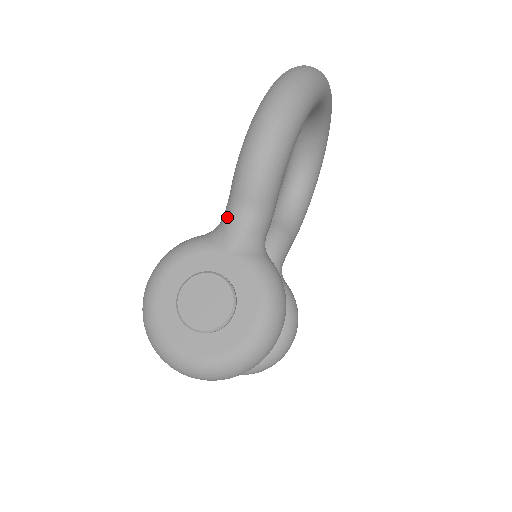
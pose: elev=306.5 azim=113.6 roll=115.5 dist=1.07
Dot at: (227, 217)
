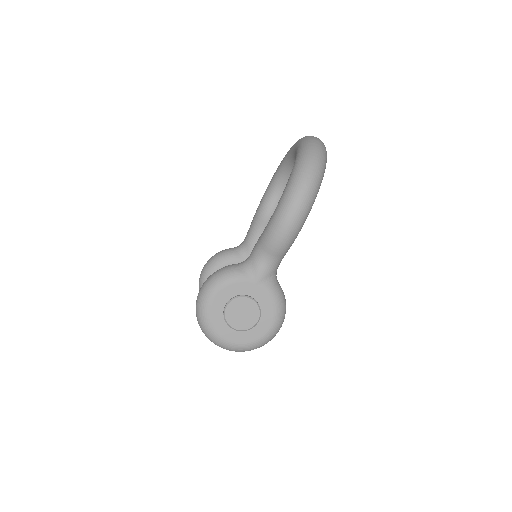
Dot at: (257, 260)
